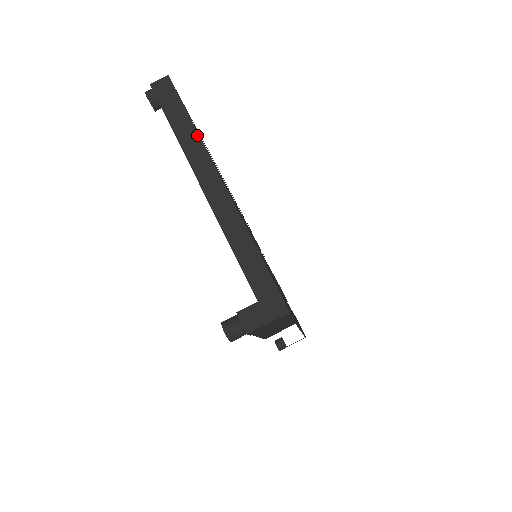
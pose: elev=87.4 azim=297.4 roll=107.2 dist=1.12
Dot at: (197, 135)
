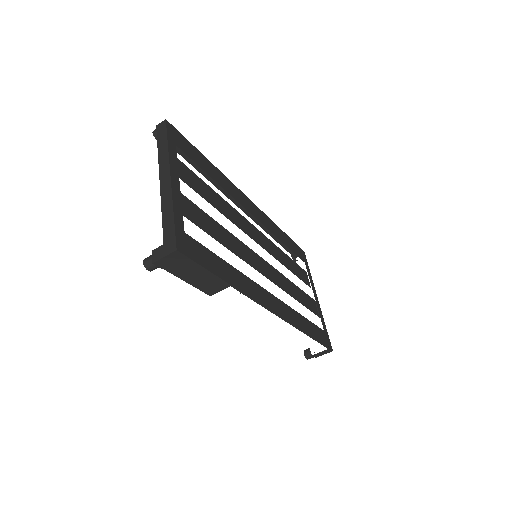
Dot at: (167, 151)
